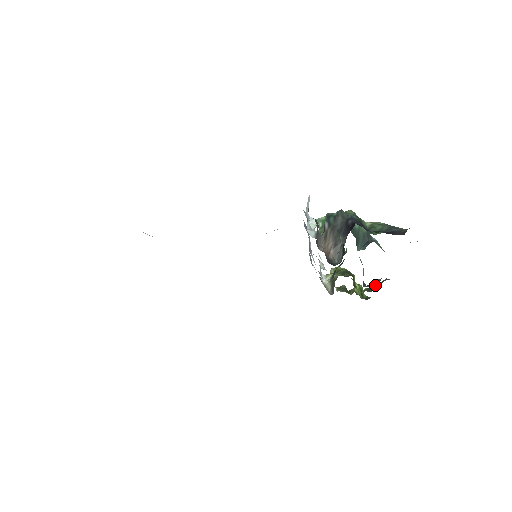
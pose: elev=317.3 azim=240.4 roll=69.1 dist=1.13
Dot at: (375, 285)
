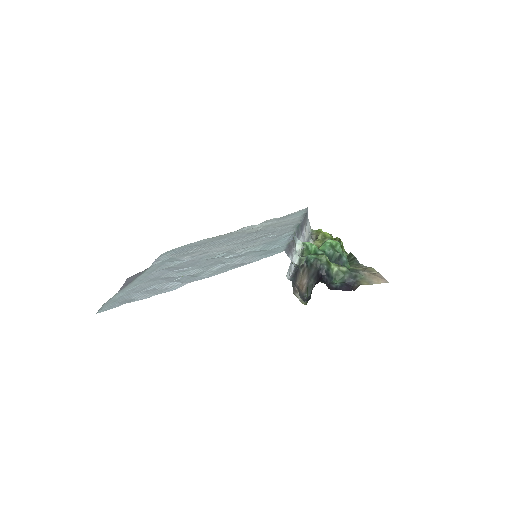
Dot at: (349, 256)
